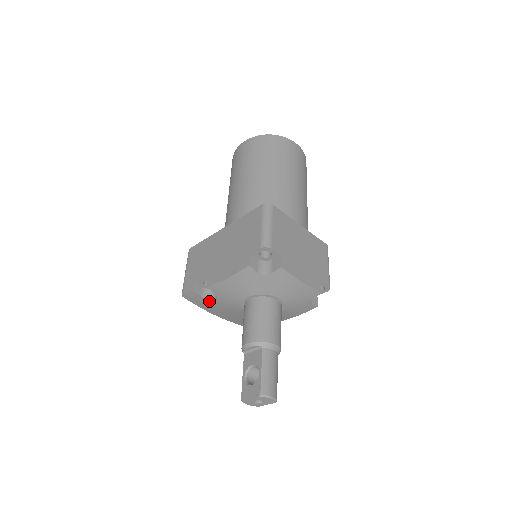
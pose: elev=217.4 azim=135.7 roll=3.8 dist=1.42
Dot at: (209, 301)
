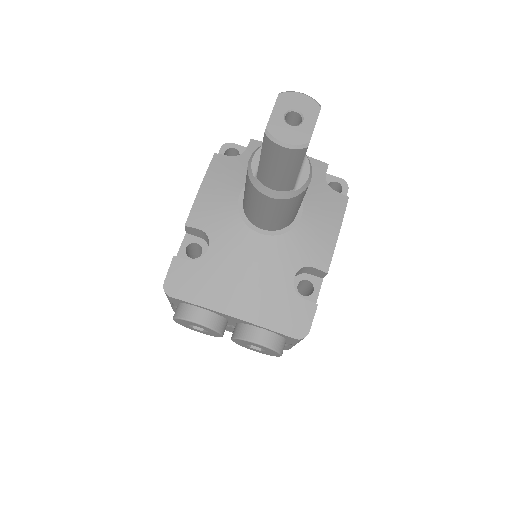
Dot at: (203, 263)
